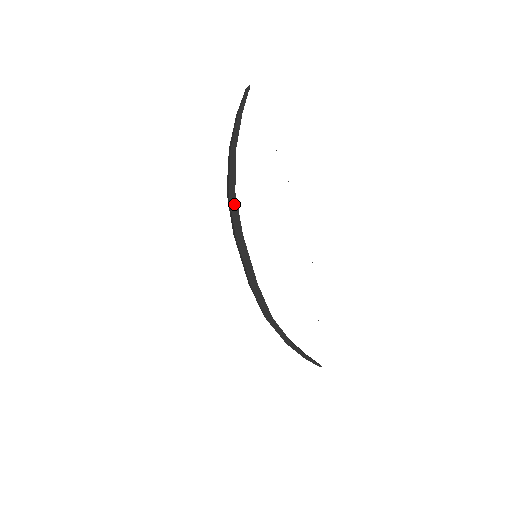
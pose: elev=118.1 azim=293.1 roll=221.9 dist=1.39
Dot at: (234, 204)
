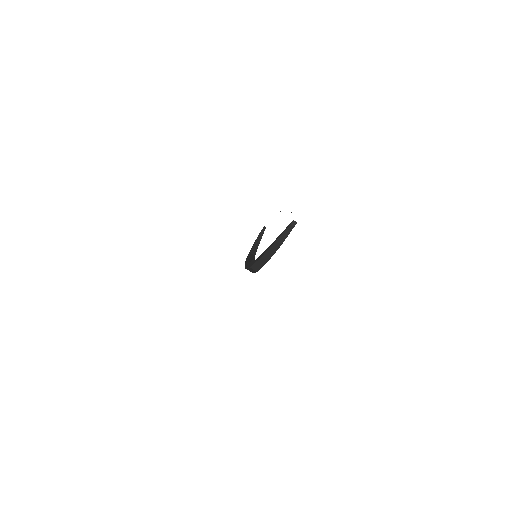
Dot at: occluded
